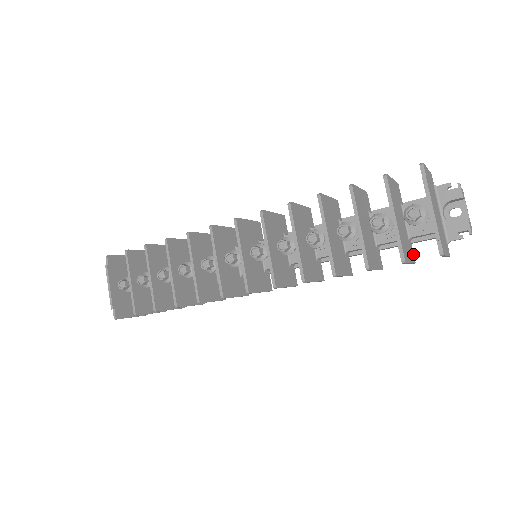
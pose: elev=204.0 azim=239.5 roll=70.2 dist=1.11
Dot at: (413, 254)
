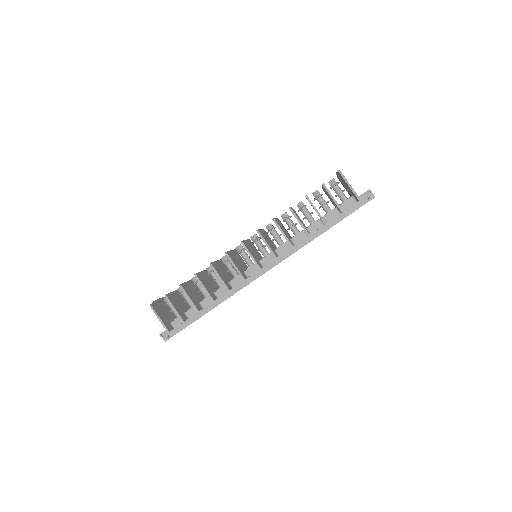
Dot at: occluded
